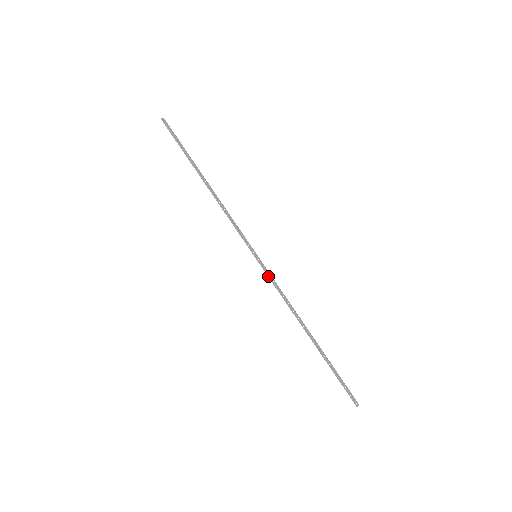
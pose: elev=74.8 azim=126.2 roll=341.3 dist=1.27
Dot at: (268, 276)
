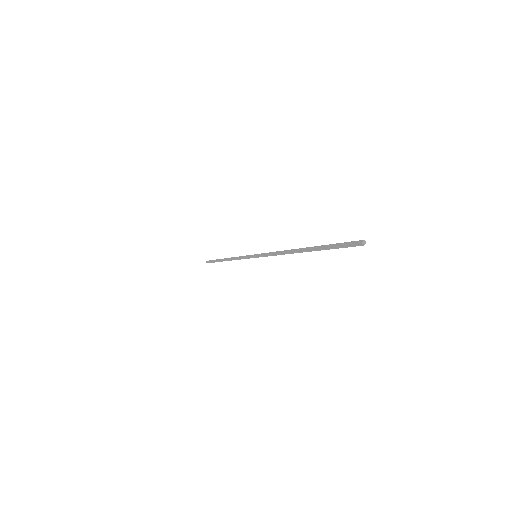
Dot at: (264, 255)
